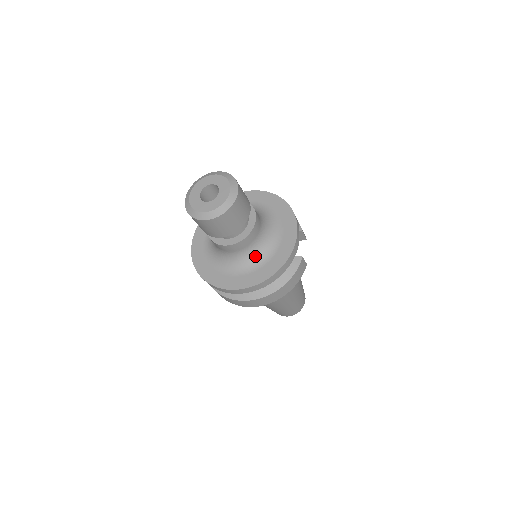
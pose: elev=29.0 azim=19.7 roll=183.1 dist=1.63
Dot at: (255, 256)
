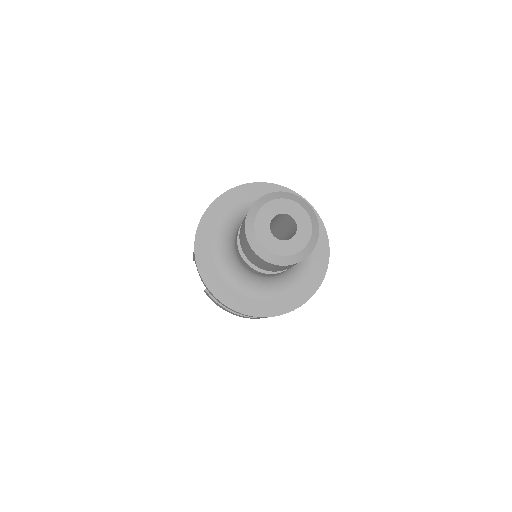
Dot at: (294, 270)
